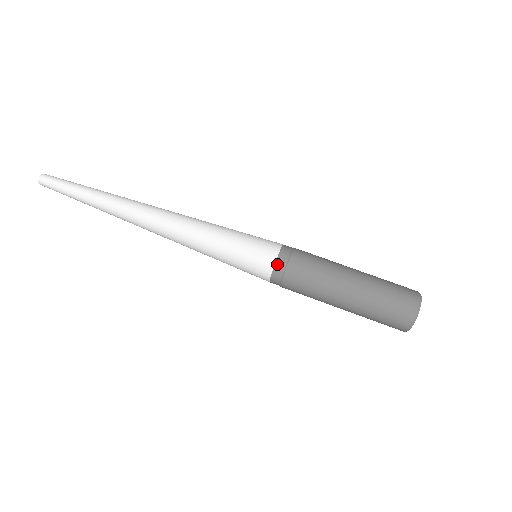
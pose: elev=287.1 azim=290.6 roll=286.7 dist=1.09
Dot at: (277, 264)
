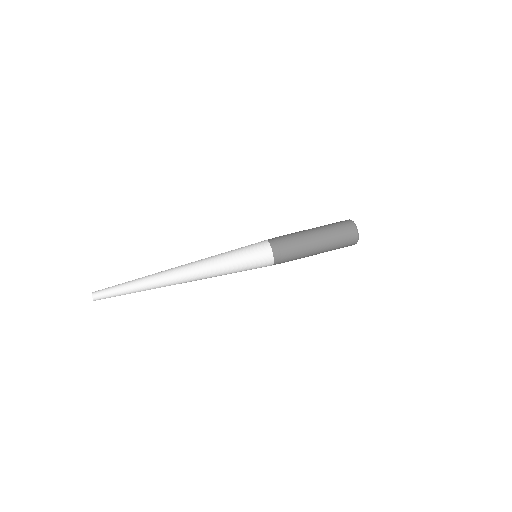
Dot at: (271, 243)
